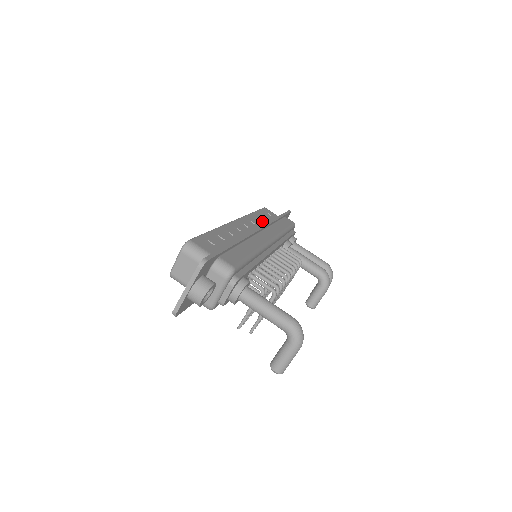
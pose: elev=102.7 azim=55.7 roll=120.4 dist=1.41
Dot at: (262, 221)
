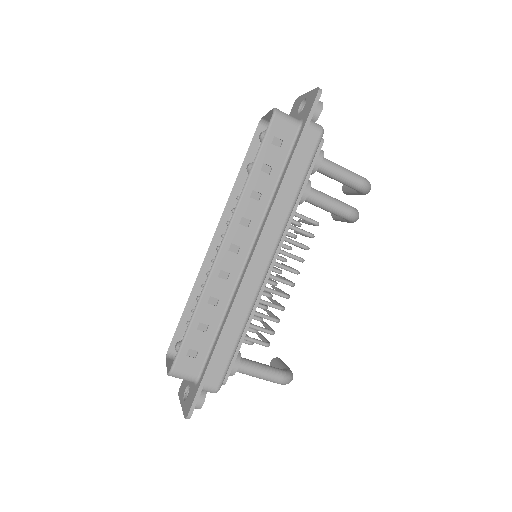
Dot at: (263, 194)
